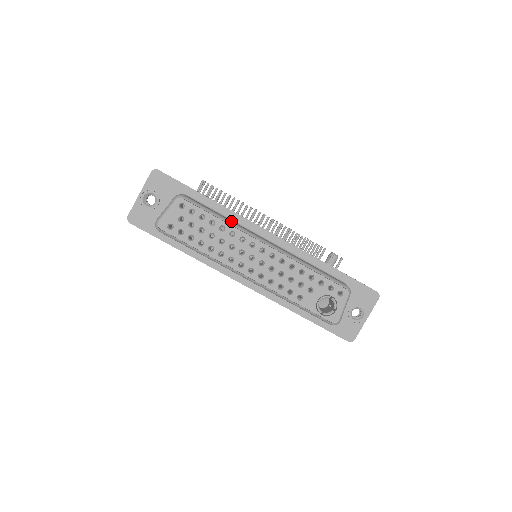
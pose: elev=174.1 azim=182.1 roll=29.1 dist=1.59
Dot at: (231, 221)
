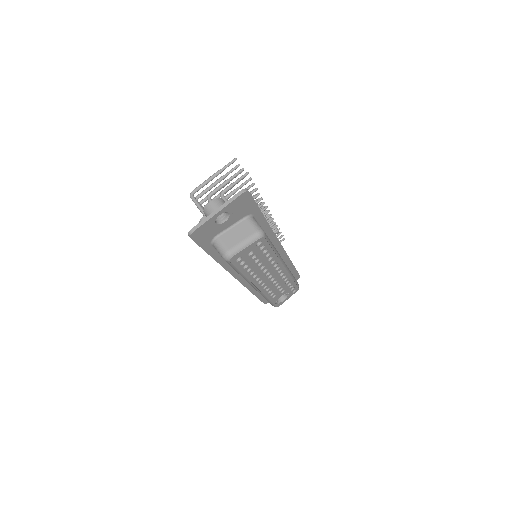
Dot at: occluded
